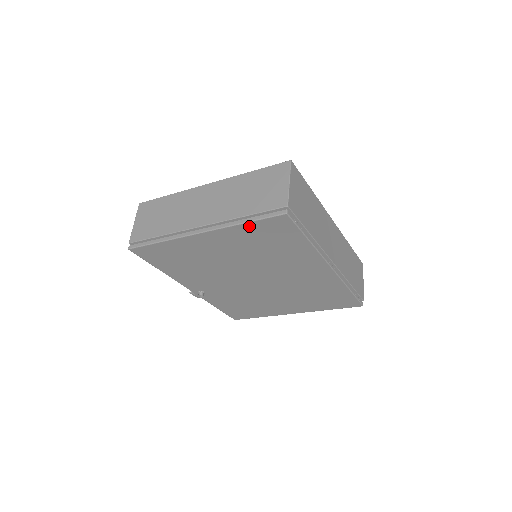
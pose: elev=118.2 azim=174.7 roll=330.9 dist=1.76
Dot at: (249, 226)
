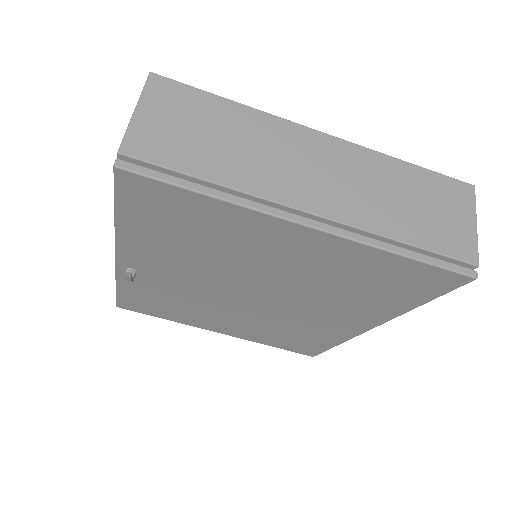
Dot at: (399, 261)
